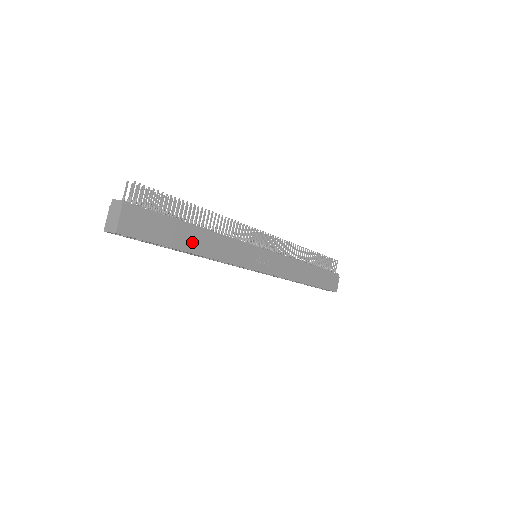
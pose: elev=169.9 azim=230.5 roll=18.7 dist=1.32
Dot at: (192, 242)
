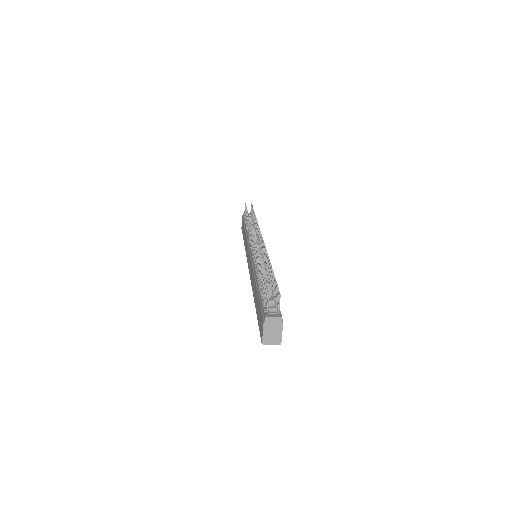
Dot at: occluded
